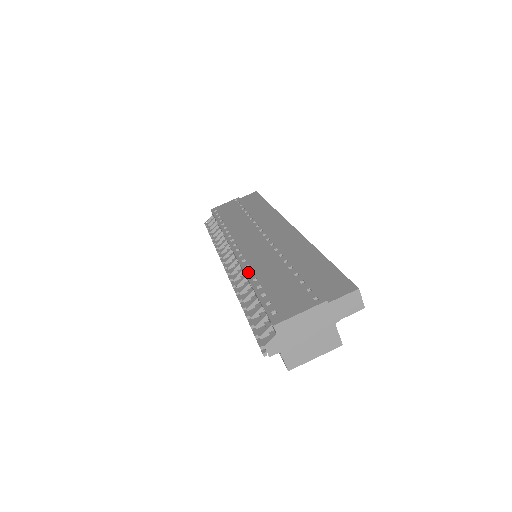
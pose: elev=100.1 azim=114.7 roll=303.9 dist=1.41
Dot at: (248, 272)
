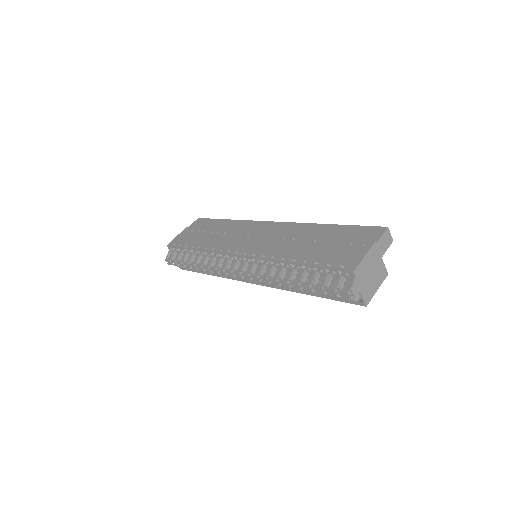
Dot at: (280, 259)
